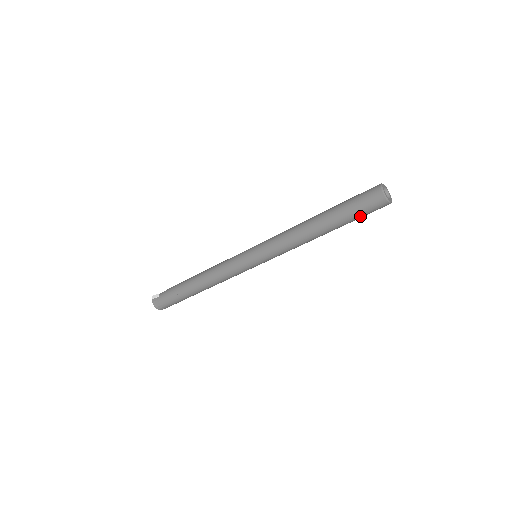
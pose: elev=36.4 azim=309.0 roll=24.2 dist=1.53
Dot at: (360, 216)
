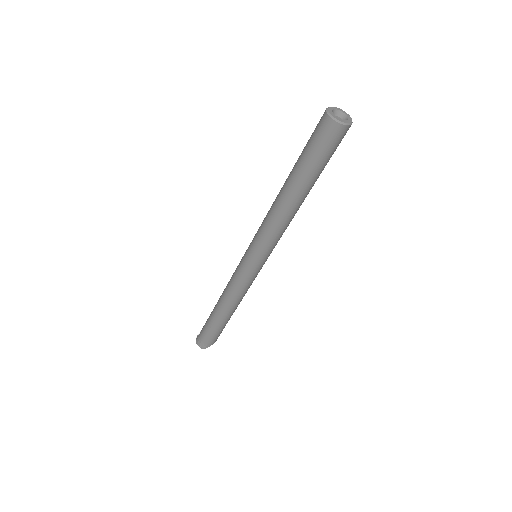
Dot at: (320, 157)
